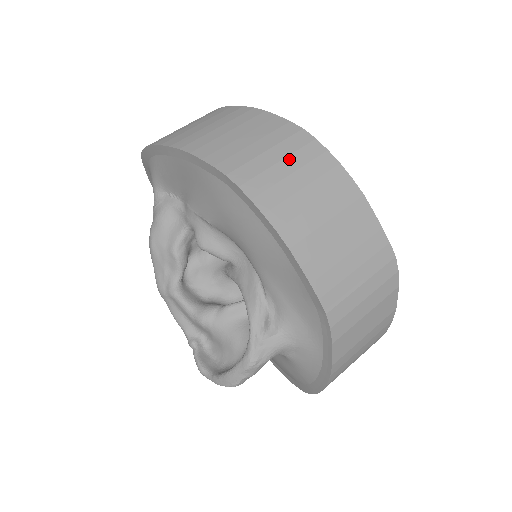
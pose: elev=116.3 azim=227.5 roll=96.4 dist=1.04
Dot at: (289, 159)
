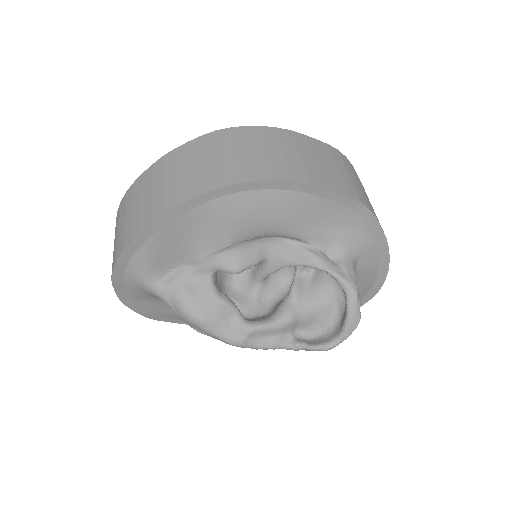
Dot at: (238, 147)
